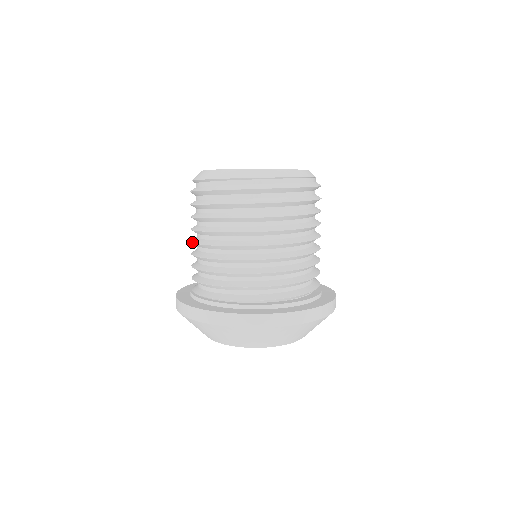
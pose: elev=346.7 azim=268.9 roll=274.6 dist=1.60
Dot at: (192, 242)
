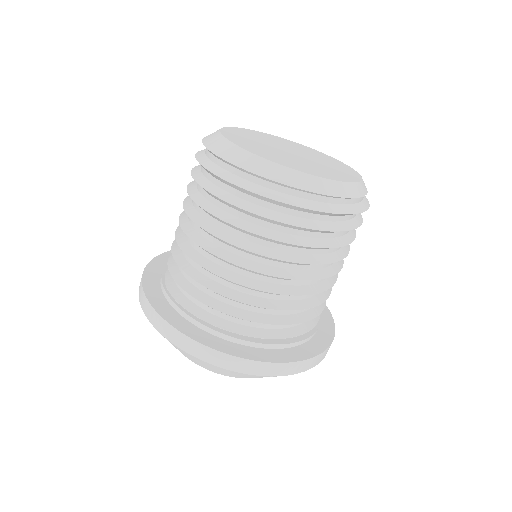
Dot at: (201, 246)
